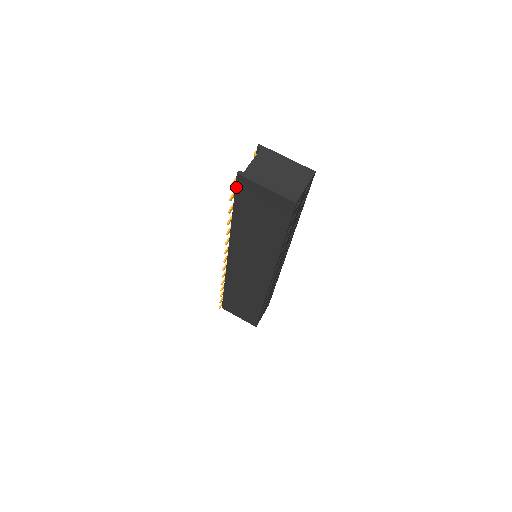
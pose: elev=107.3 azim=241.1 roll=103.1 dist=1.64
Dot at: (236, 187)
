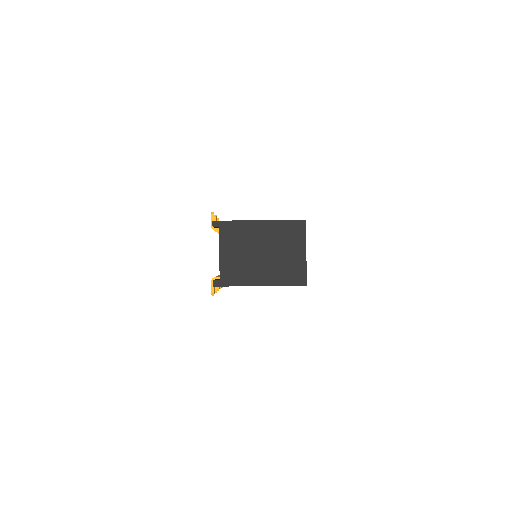
Dot at: occluded
